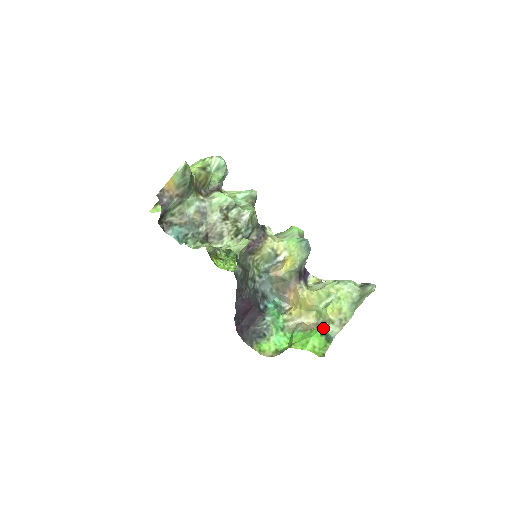
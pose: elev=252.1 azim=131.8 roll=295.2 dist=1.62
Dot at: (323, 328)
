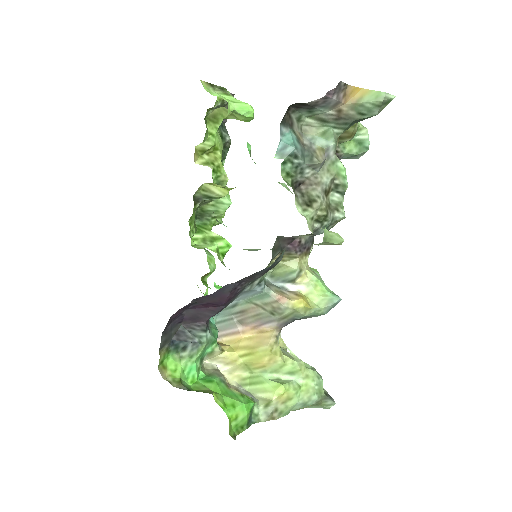
Dot at: (255, 403)
